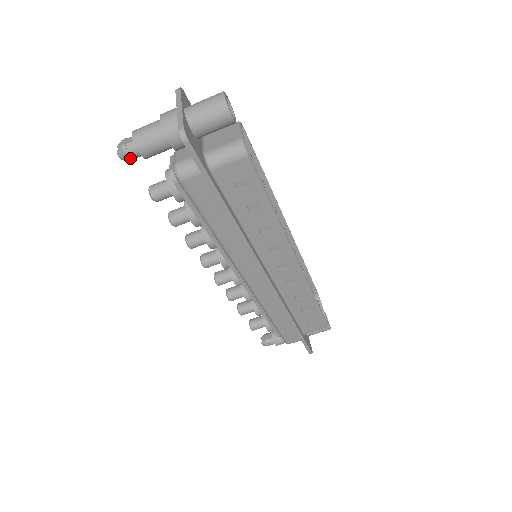
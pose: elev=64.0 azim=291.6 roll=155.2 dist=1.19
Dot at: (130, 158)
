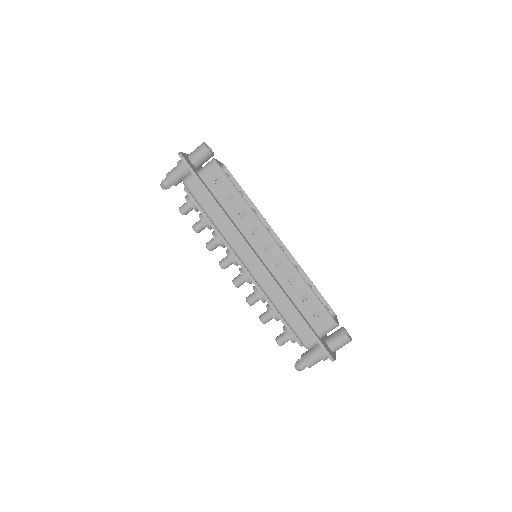
Dot at: (165, 185)
